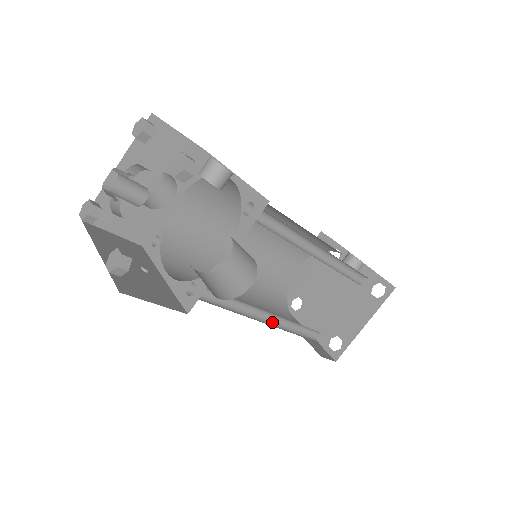
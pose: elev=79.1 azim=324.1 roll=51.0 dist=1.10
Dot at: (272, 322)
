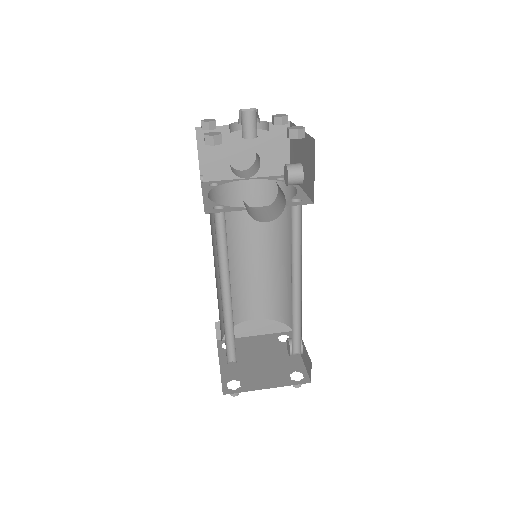
Dot at: (223, 304)
